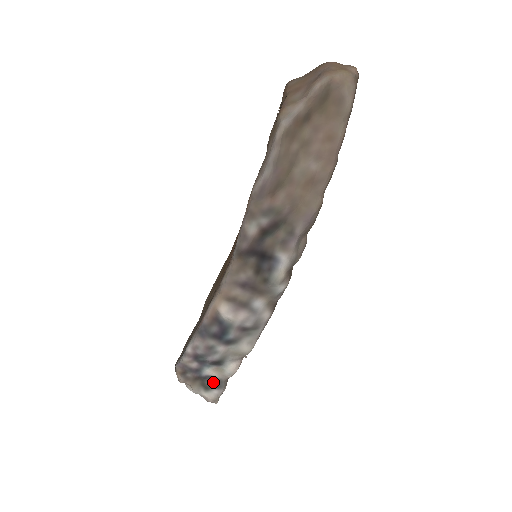
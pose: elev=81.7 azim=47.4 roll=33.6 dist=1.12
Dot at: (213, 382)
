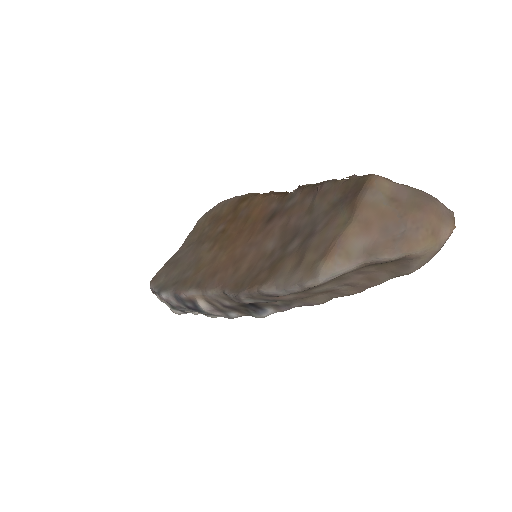
Dot at: occluded
